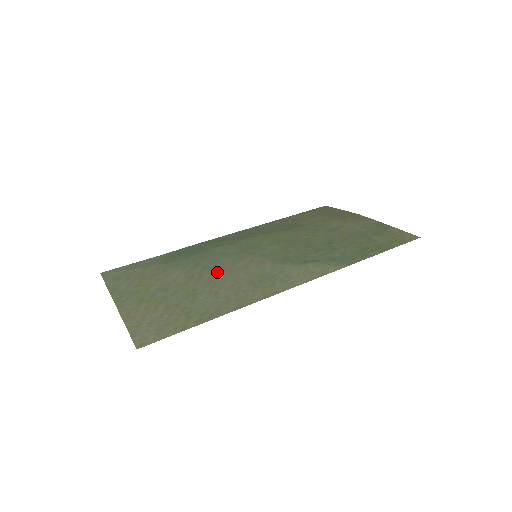
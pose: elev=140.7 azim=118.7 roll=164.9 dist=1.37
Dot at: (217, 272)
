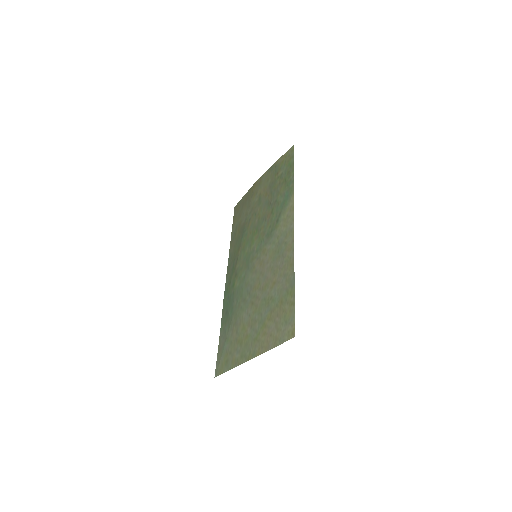
Dot at: (257, 284)
